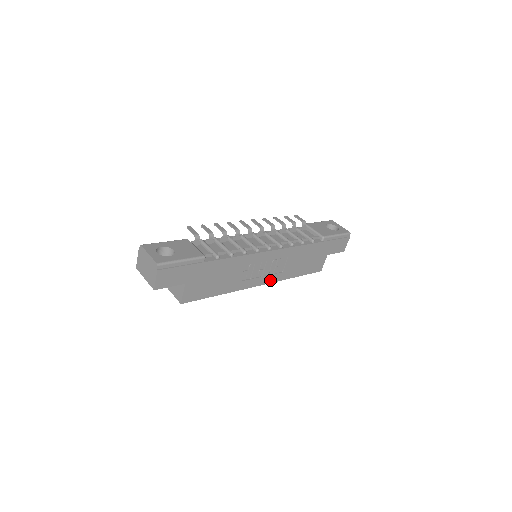
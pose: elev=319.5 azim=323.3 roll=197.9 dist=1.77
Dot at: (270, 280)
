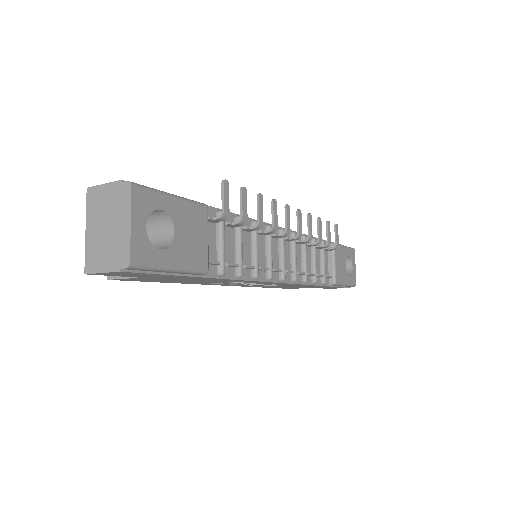
Dot at: occluded
